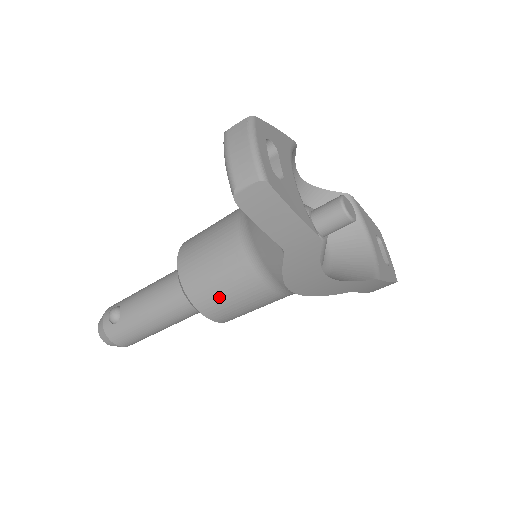
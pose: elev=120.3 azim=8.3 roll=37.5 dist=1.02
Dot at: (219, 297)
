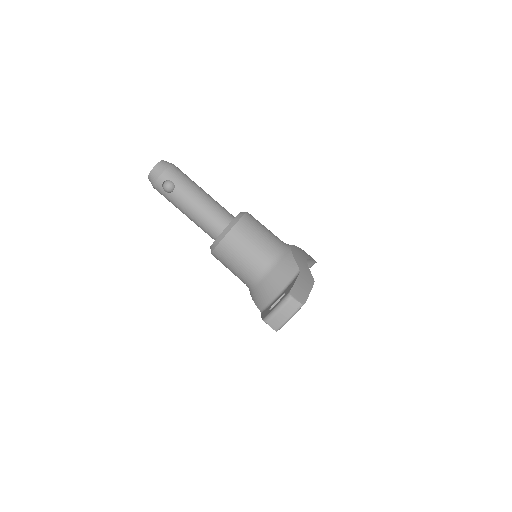
Dot at: (225, 265)
